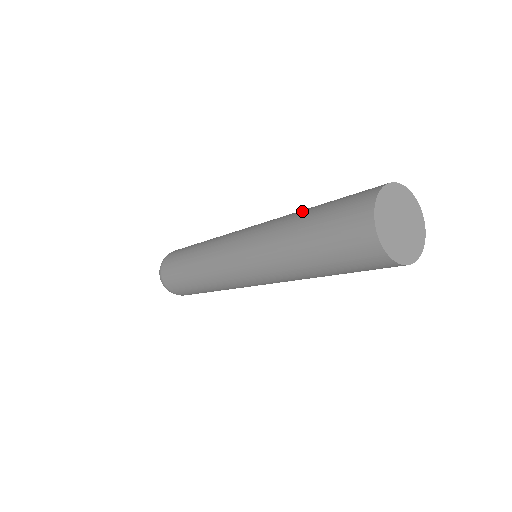
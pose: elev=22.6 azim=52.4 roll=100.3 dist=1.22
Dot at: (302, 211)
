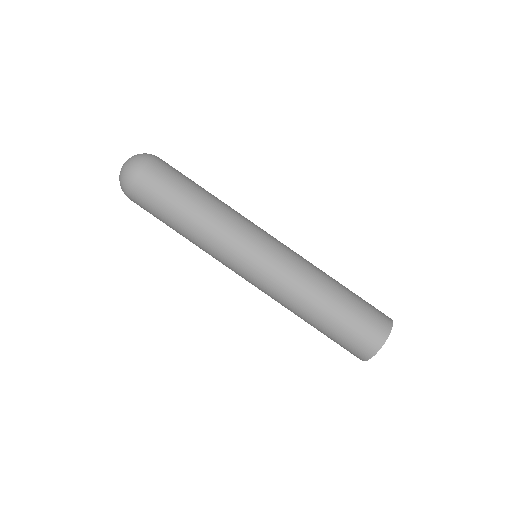
Dot at: (329, 290)
